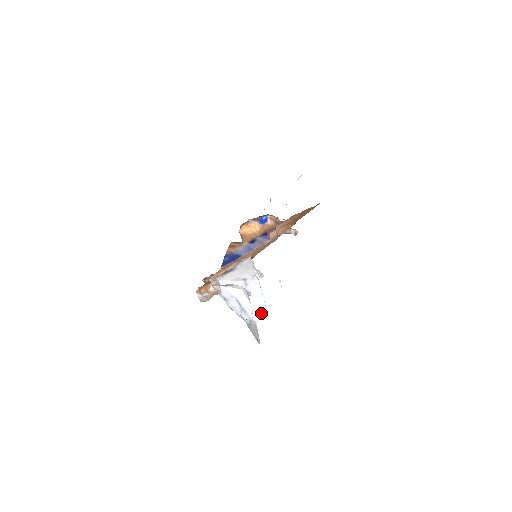
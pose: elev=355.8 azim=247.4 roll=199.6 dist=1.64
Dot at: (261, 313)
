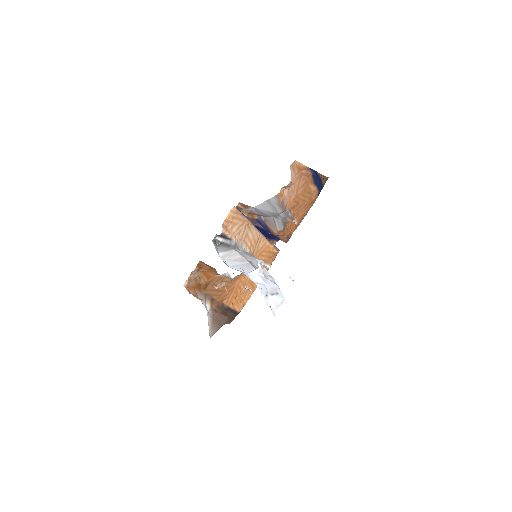
Dot at: (277, 298)
